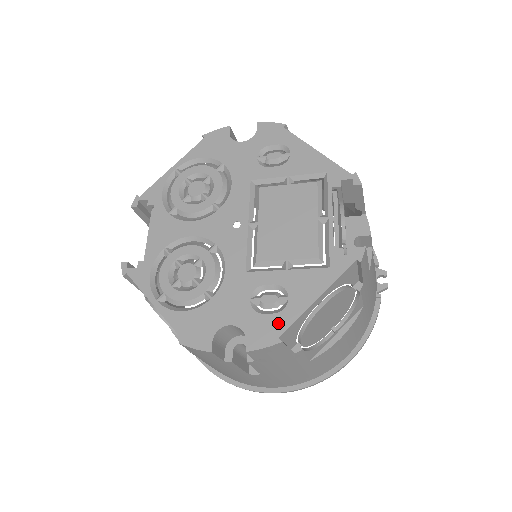
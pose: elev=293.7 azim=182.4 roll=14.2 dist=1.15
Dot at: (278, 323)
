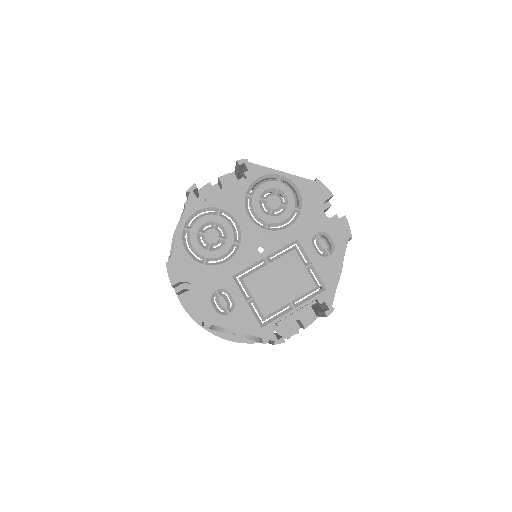
Dot at: (211, 316)
